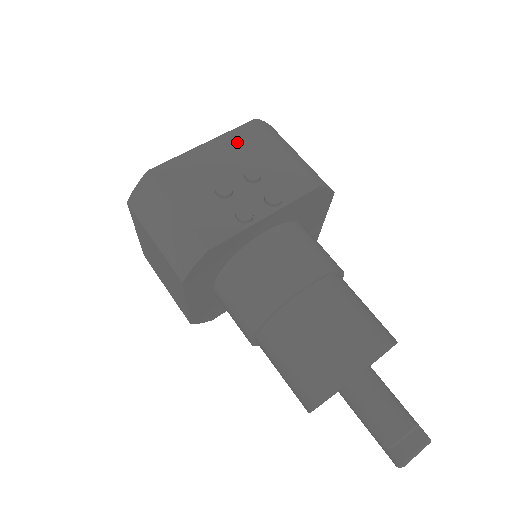
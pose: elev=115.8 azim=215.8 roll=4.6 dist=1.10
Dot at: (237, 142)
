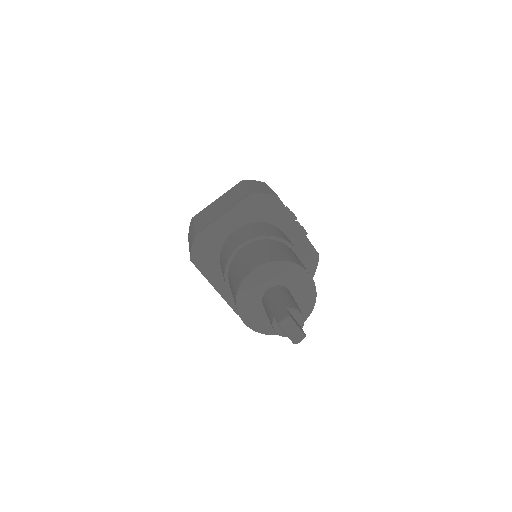
Dot at: occluded
